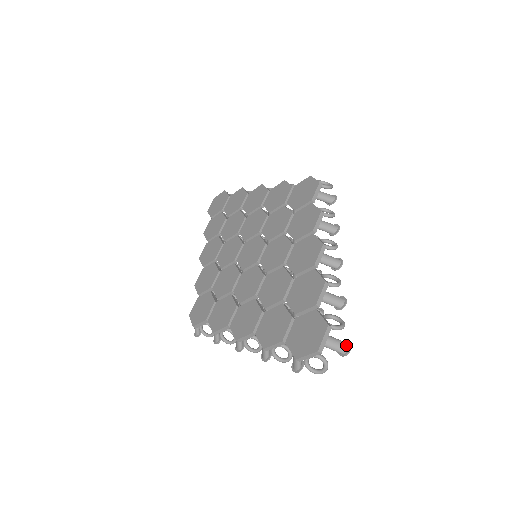
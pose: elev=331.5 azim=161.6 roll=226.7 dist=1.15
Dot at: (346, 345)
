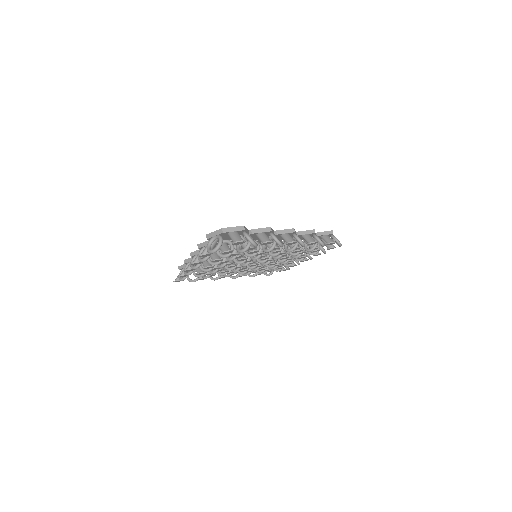
Dot at: (242, 239)
